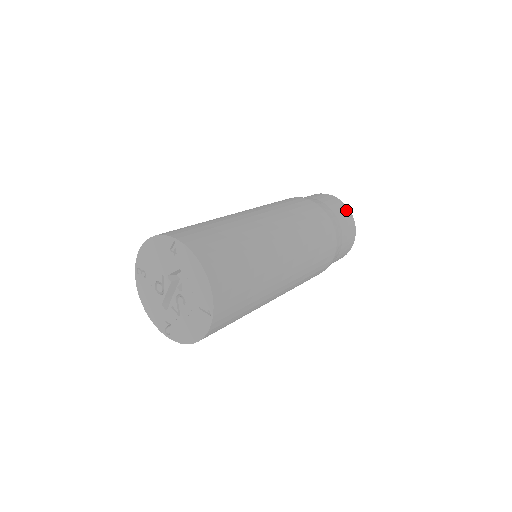
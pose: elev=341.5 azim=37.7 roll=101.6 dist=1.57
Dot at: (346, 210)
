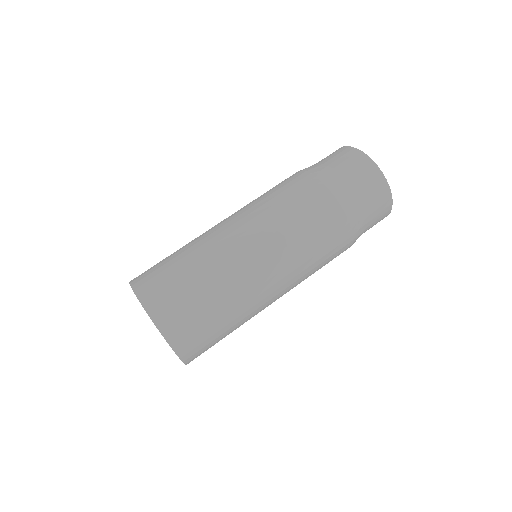
Dot at: (363, 161)
